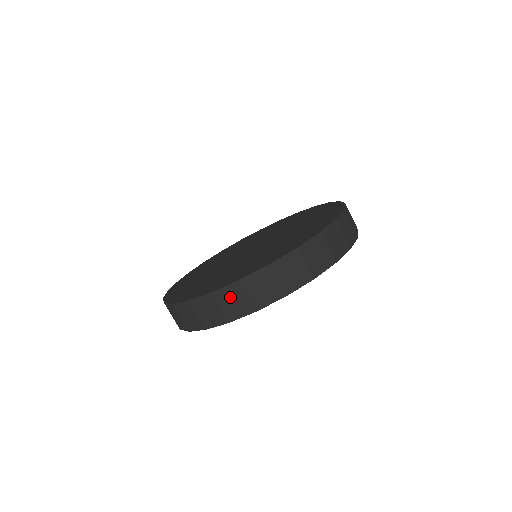
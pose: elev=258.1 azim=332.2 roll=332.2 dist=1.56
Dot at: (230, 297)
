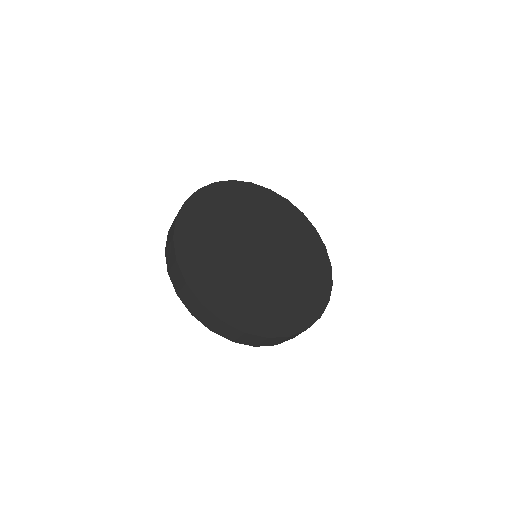
Dot at: (208, 316)
